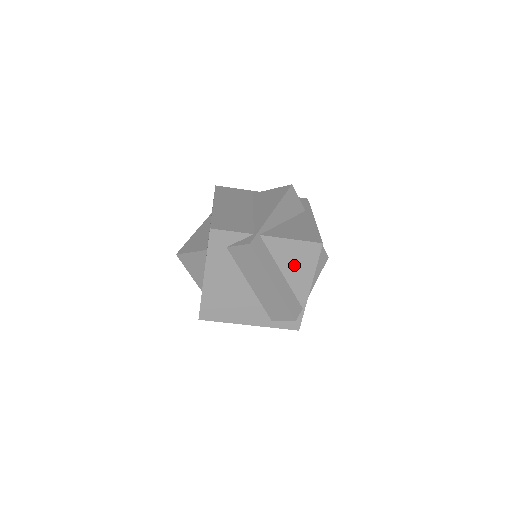
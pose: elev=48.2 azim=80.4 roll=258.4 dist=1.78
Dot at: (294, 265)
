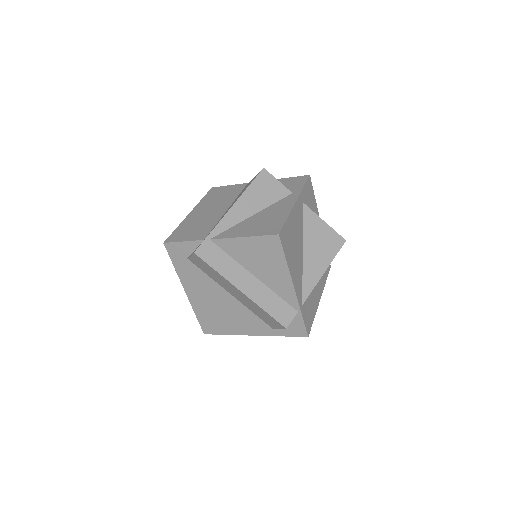
Dot at: (262, 265)
